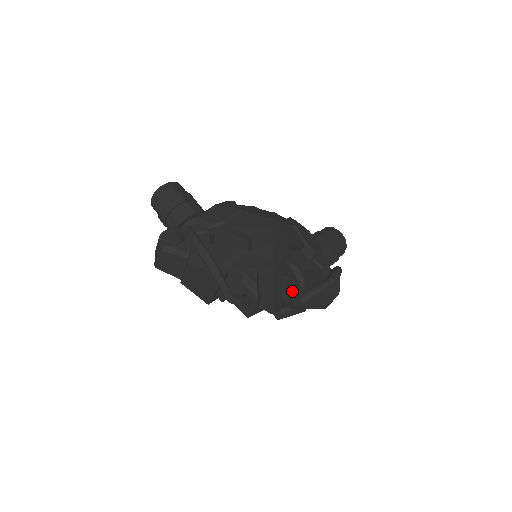
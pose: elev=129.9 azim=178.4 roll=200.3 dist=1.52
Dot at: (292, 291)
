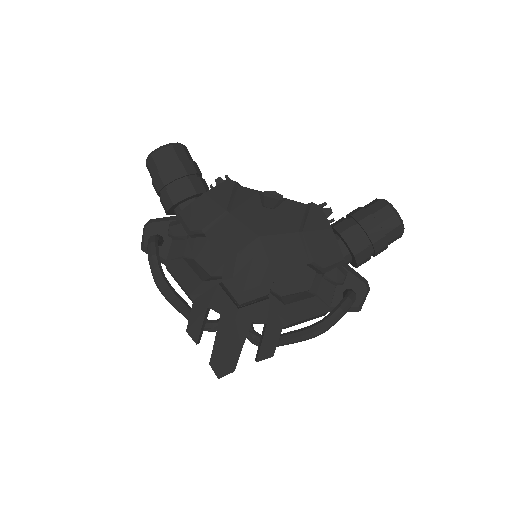
Dot at: (262, 340)
